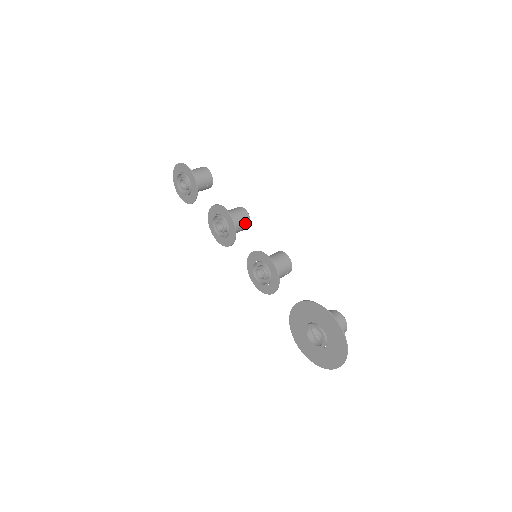
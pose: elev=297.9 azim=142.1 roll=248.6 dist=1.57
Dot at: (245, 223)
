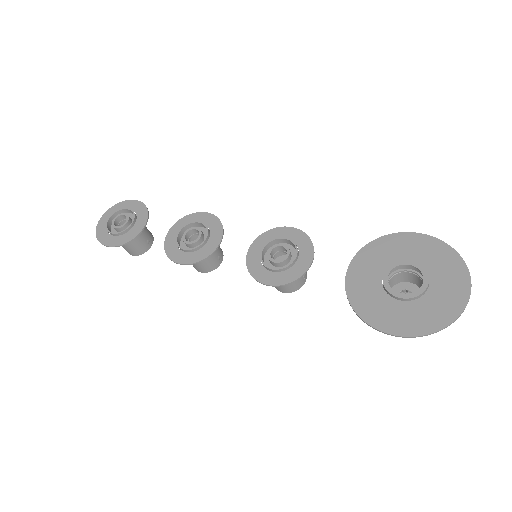
Dot at: (220, 250)
